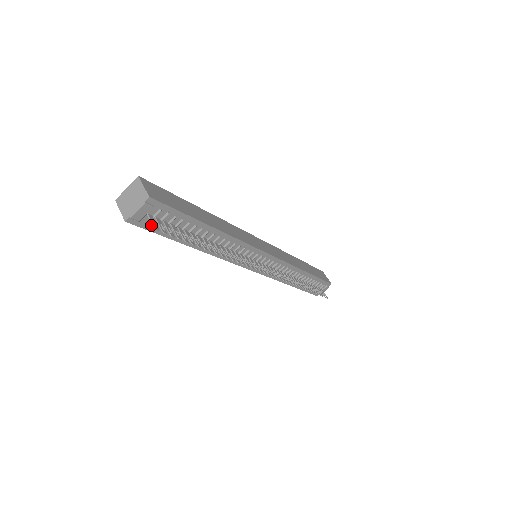
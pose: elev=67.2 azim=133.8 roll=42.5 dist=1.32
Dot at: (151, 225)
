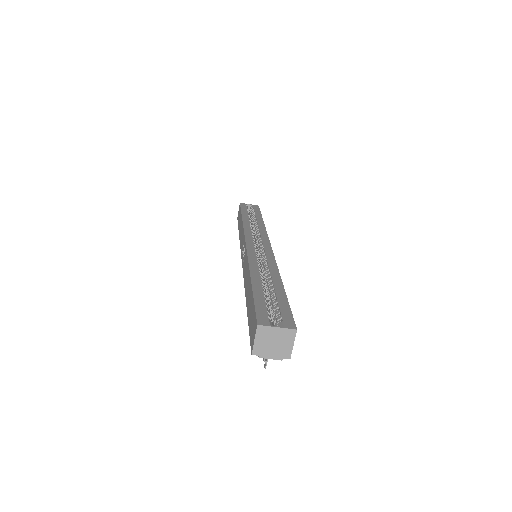
Dot at: occluded
